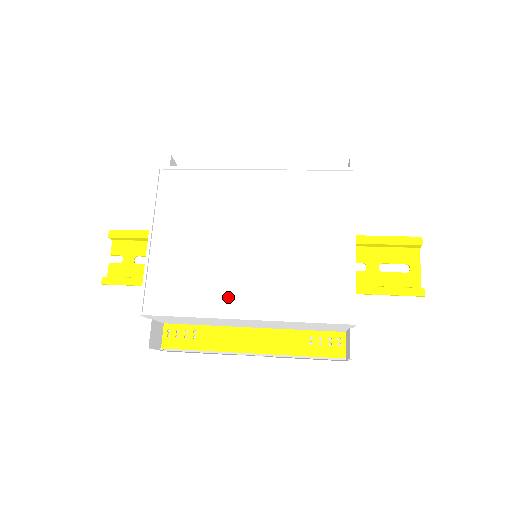
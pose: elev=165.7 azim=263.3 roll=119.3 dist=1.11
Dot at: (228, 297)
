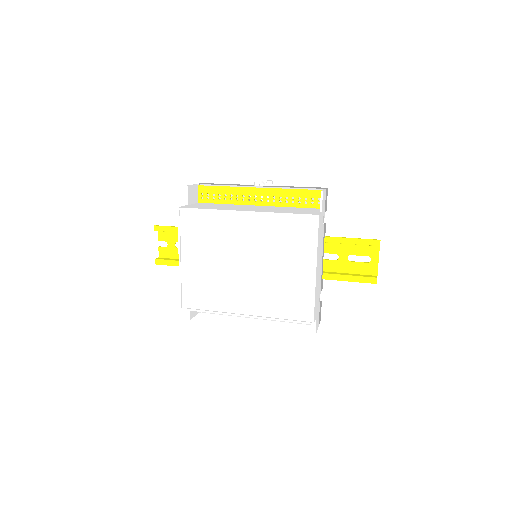
Dot at: (233, 302)
